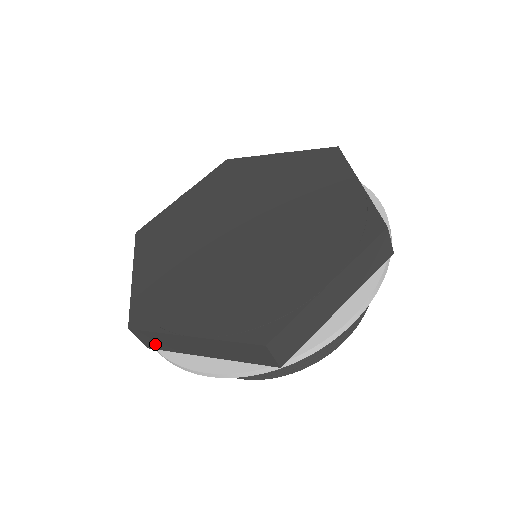
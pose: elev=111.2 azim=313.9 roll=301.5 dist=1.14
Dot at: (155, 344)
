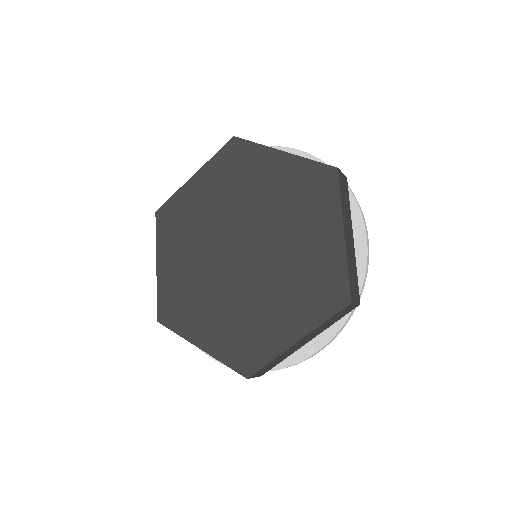
Dot at: occluded
